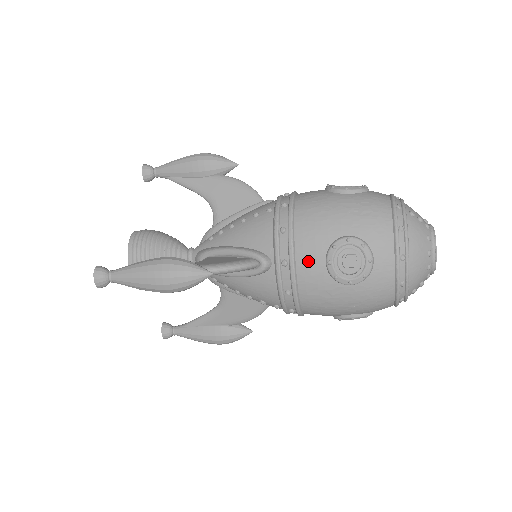
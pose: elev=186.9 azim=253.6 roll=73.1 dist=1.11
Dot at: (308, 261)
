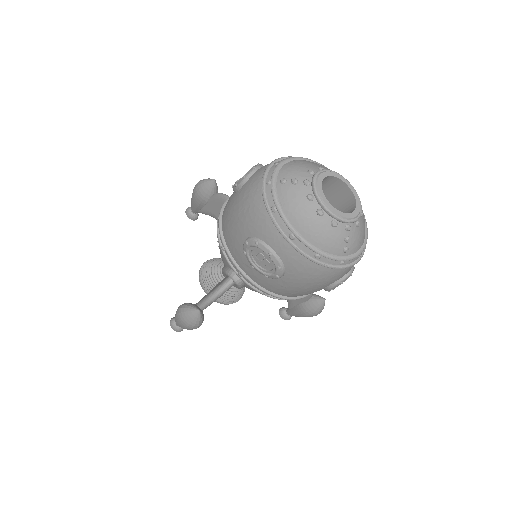
Dot at: (247, 269)
